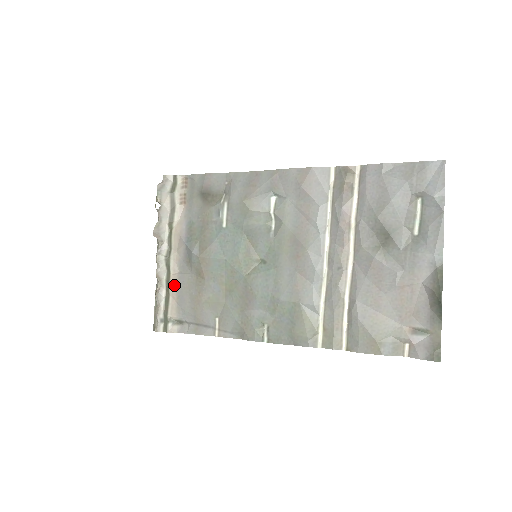
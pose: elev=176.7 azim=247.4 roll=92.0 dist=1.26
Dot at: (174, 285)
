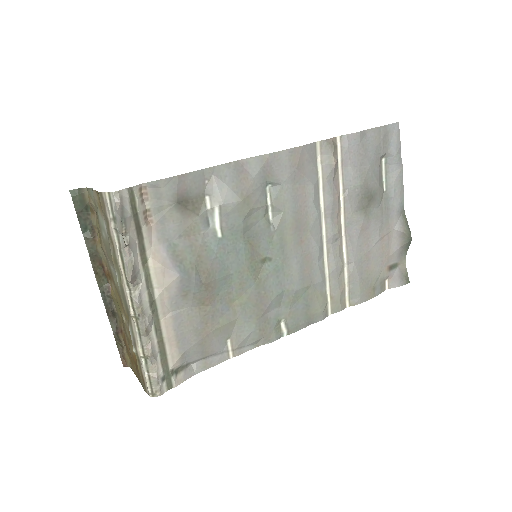
Dot at: (169, 330)
